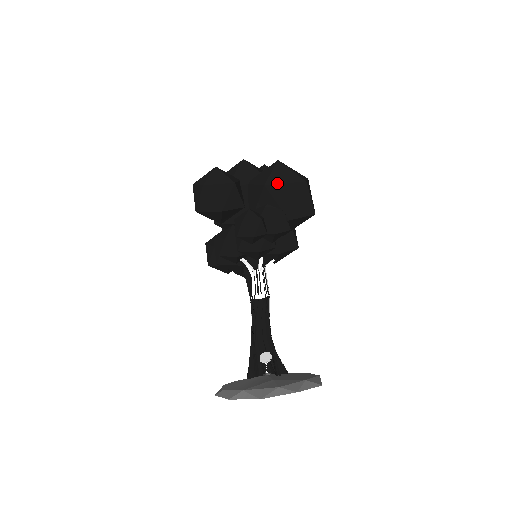
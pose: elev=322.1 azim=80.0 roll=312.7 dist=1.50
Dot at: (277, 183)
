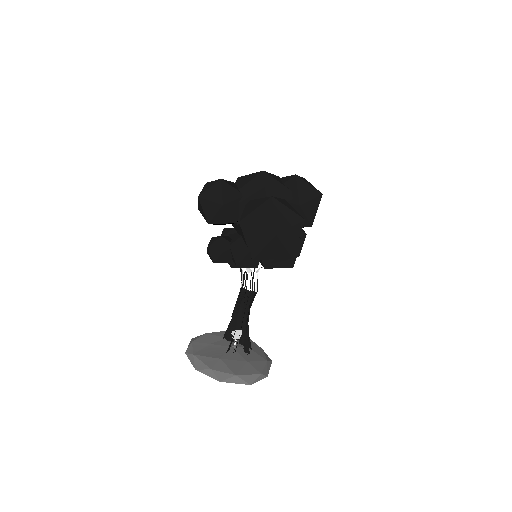
Dot at: (250, 225)
